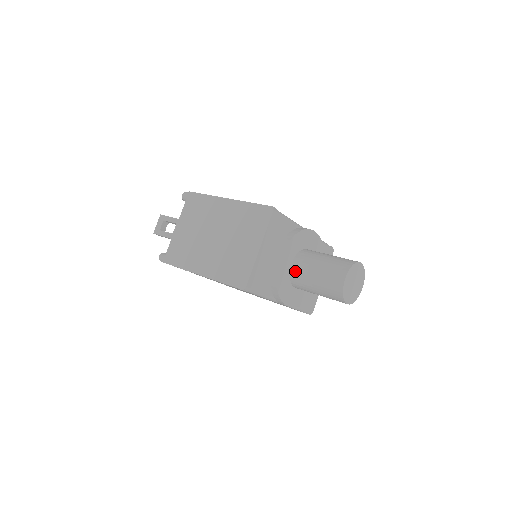
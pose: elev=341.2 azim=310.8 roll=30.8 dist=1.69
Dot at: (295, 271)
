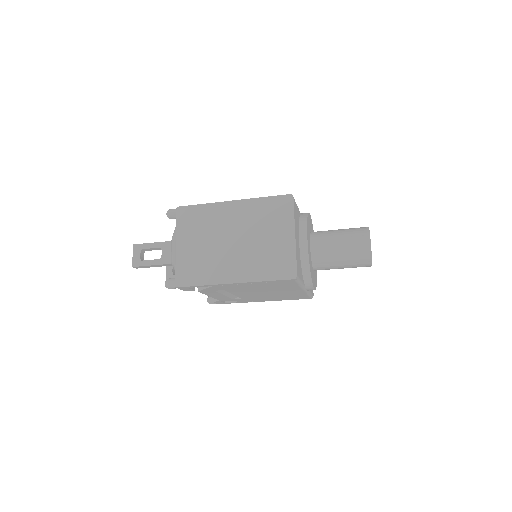
Dot at: (316, 252)
